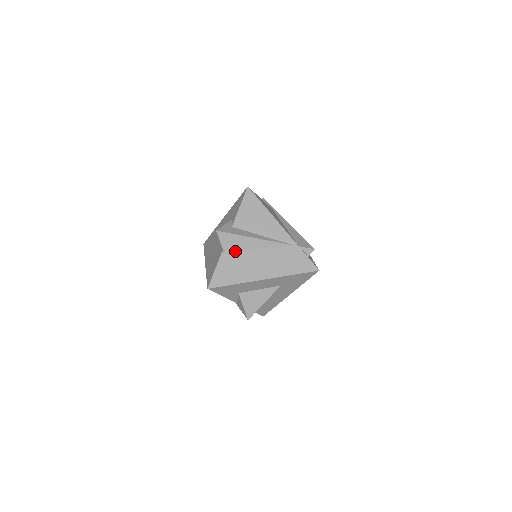
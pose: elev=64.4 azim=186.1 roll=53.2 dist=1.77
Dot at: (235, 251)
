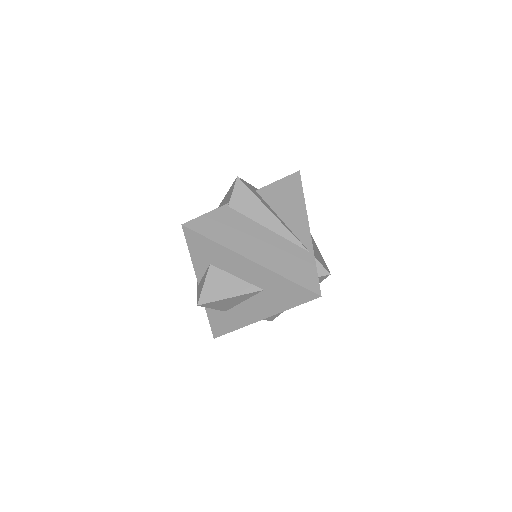
Dot at: (241, 213)
